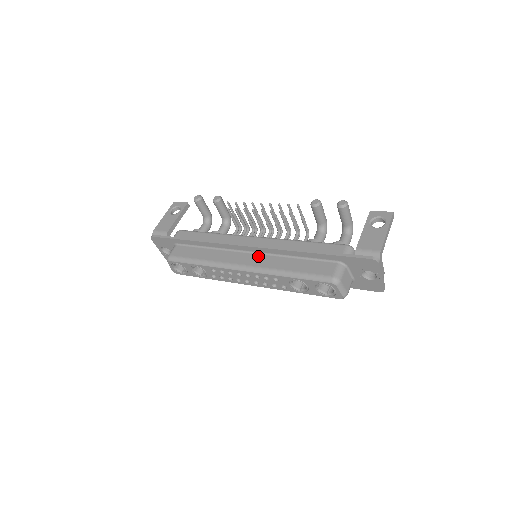
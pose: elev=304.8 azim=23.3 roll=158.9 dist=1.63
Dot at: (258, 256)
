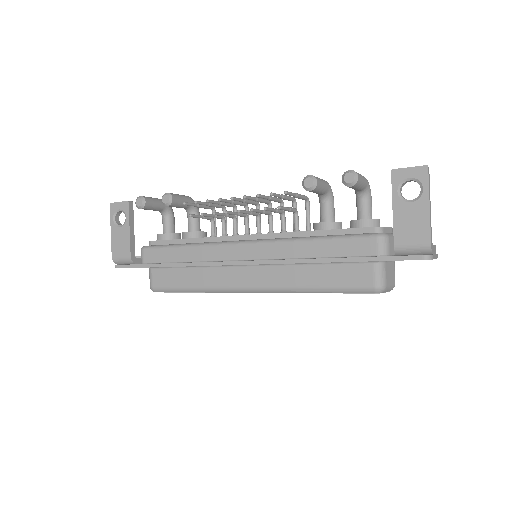
Dot at: (263, 270)
